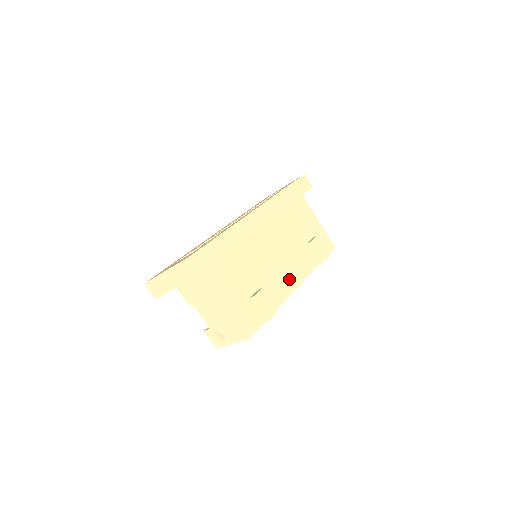
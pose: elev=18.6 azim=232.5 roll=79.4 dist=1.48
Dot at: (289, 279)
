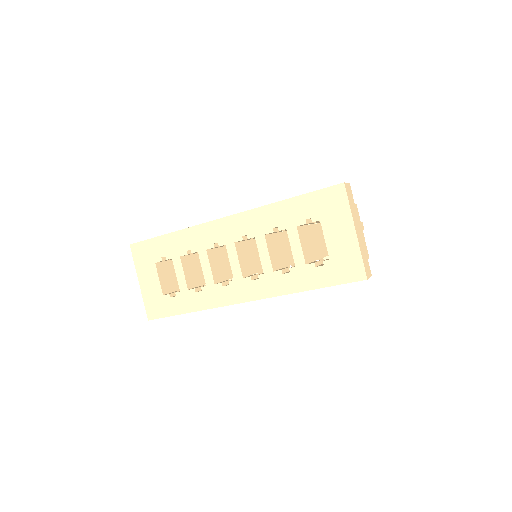
Dot at: occluded
